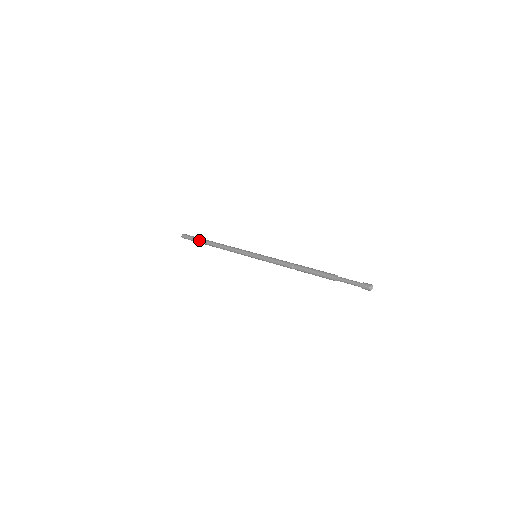
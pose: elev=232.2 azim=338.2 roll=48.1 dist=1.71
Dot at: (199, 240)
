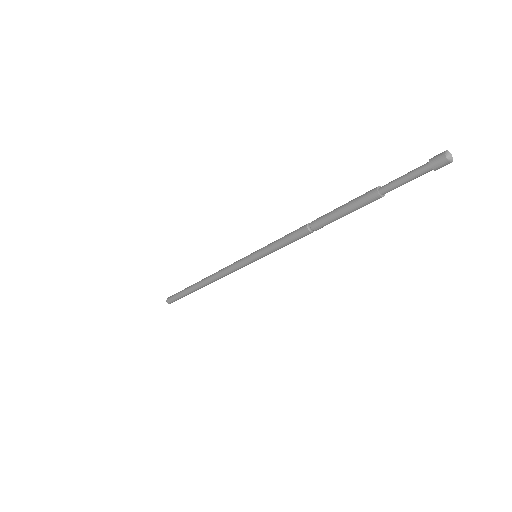
Dot at: (185, 292)
